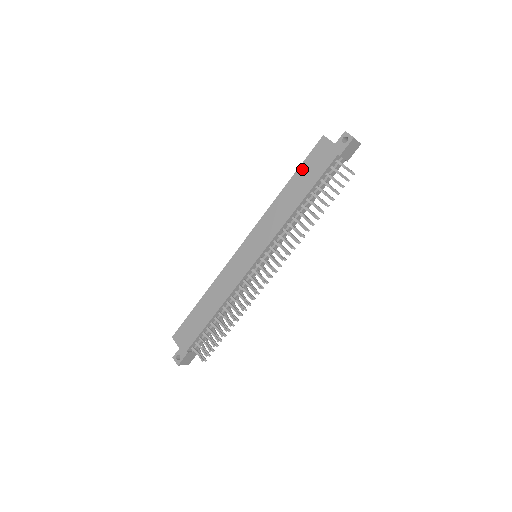
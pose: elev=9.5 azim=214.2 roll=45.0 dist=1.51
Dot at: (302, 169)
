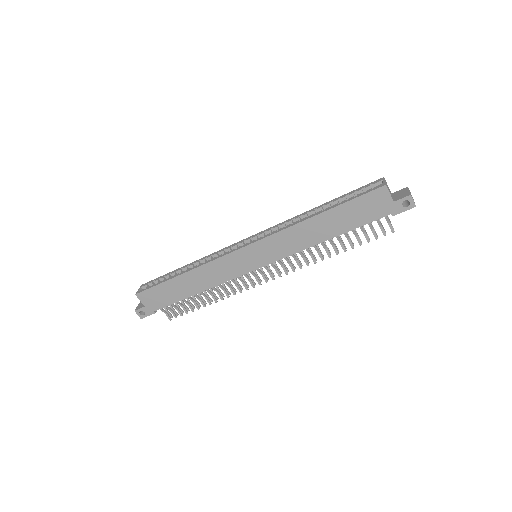
Dot at: (346, 207)
